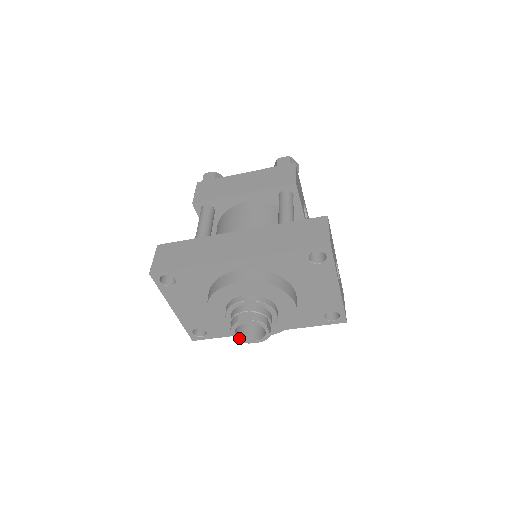
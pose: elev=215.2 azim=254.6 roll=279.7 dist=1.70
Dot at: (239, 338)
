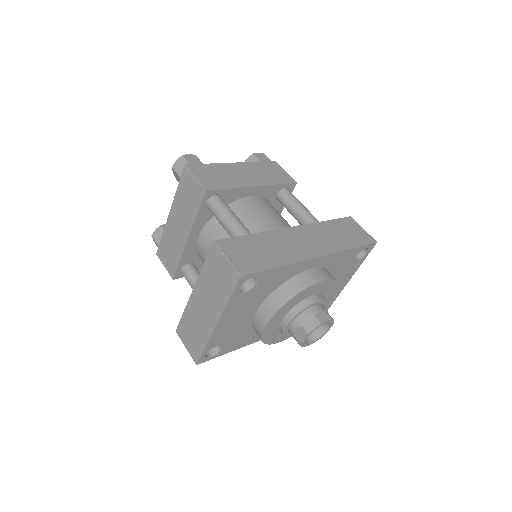
Dot at: (304, 342)
